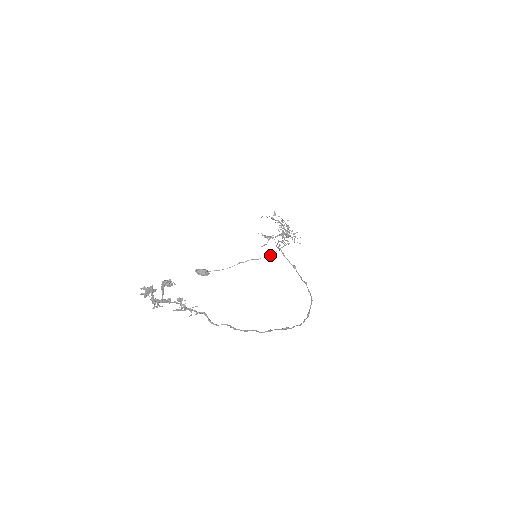
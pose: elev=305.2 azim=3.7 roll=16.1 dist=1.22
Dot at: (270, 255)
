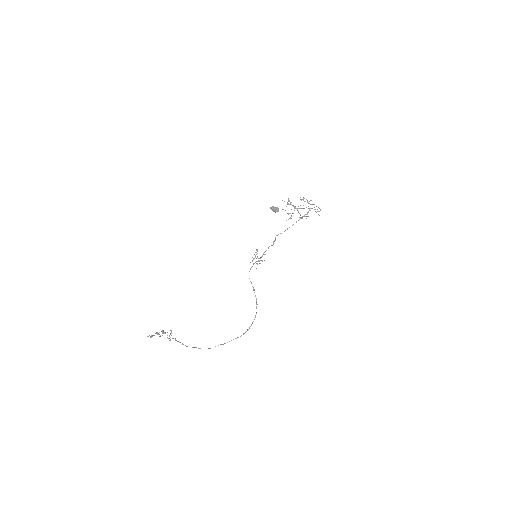
Dot at: occluded
